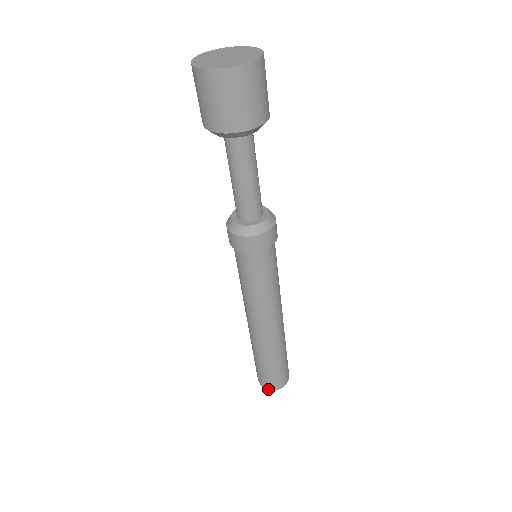
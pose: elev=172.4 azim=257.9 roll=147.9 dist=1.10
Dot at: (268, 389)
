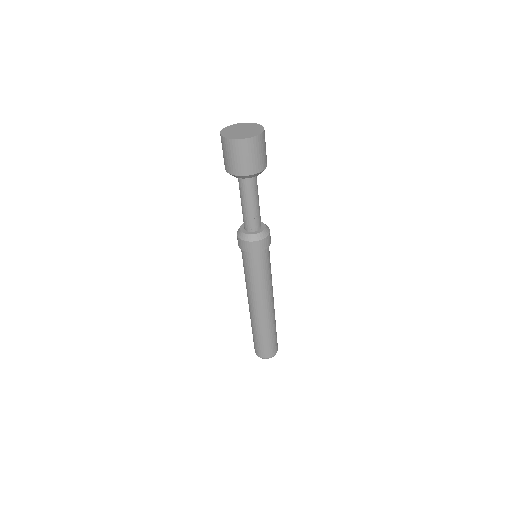
Dot at: (255, 352)
